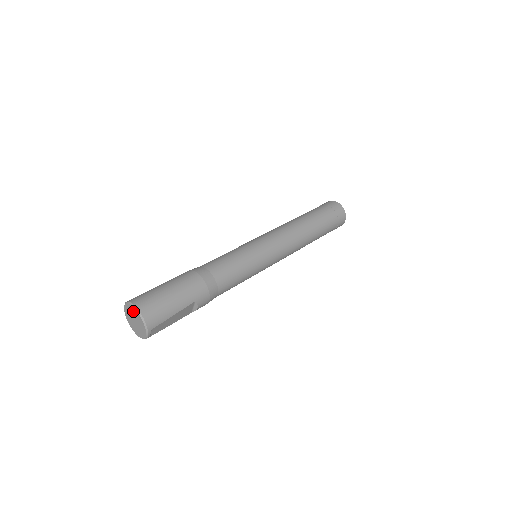
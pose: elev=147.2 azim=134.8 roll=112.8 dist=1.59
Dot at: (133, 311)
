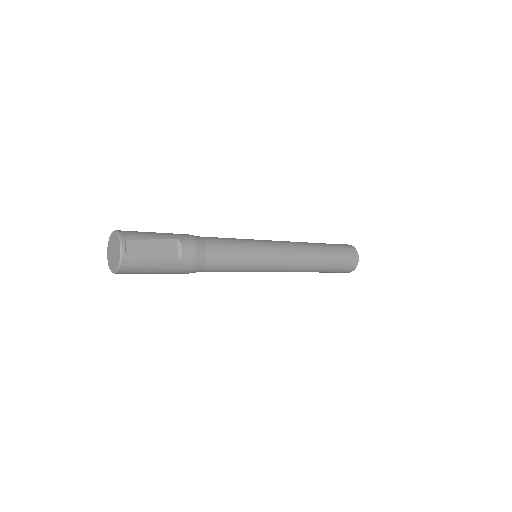
Dot at: (111, 240)
